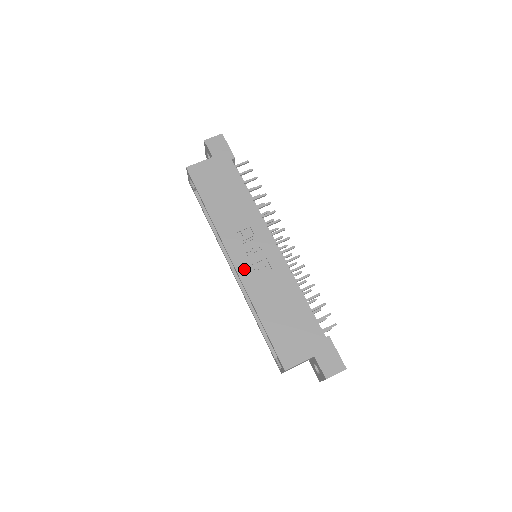
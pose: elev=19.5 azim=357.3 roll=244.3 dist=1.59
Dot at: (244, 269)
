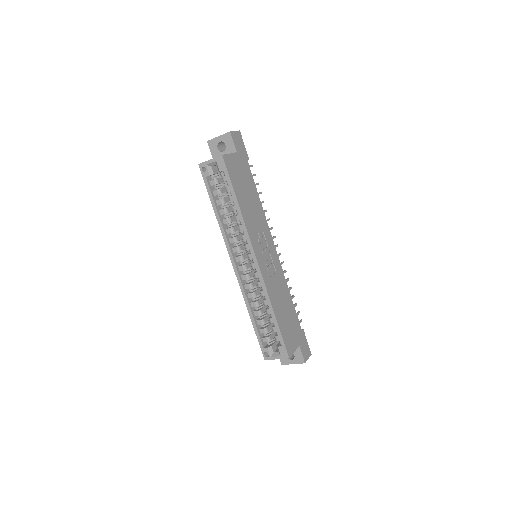
Dot at: (264, 269)
